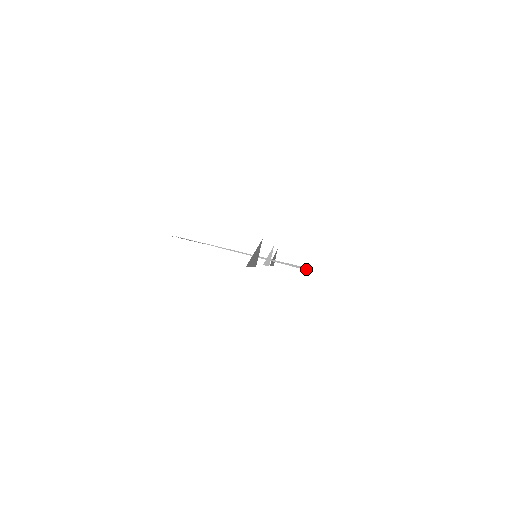
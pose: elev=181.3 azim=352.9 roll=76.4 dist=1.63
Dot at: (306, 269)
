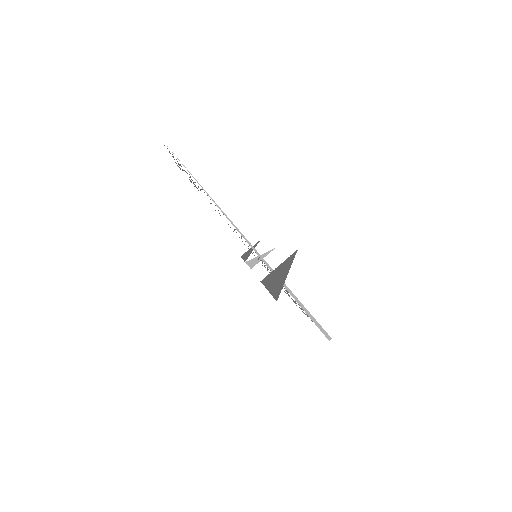
Dot at: (328, 337)
